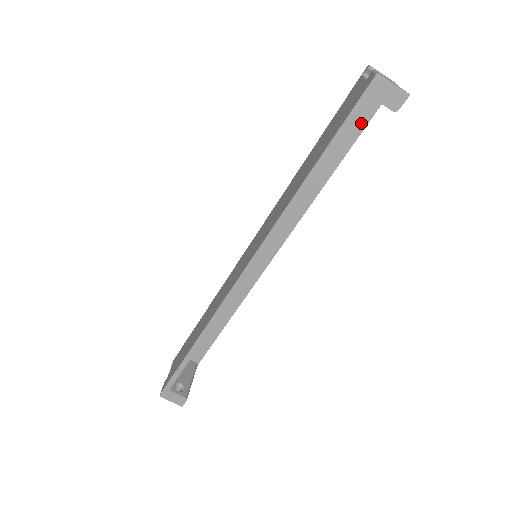
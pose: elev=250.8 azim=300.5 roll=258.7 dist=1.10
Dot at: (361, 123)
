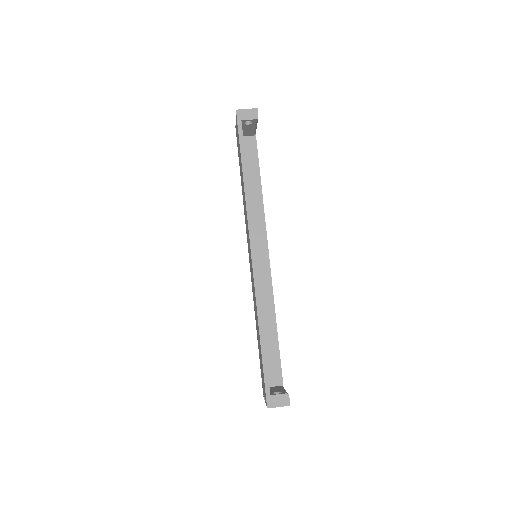
Dot at: (254, 152)
